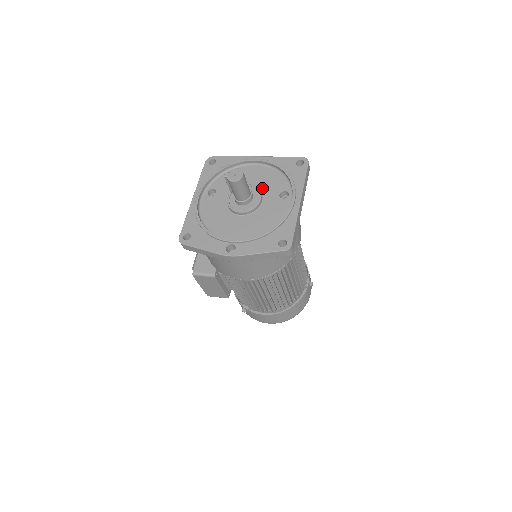
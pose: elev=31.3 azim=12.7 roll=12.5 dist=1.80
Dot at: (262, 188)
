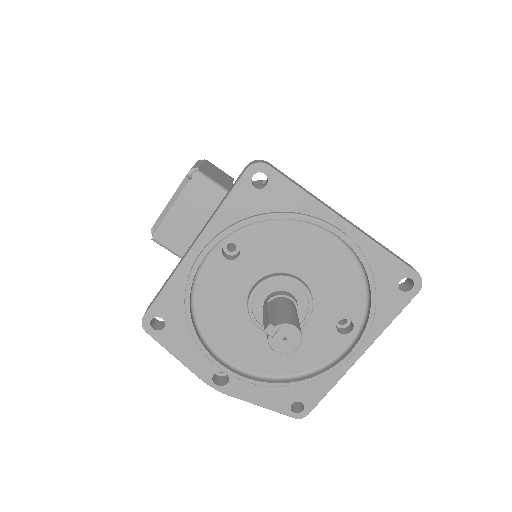
Dot at: (319, 294)
